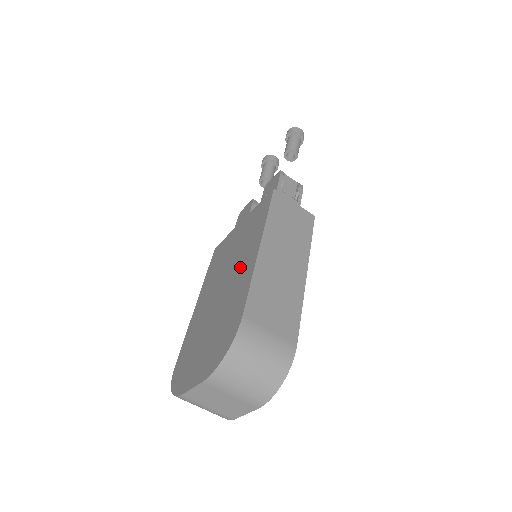
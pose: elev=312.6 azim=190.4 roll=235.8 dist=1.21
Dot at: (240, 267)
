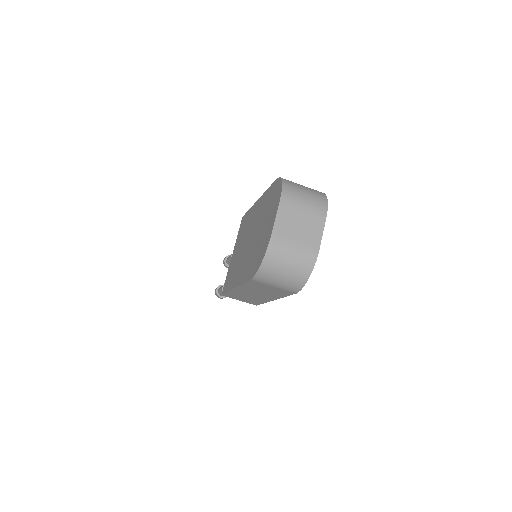
Dot at: (253, 219)
